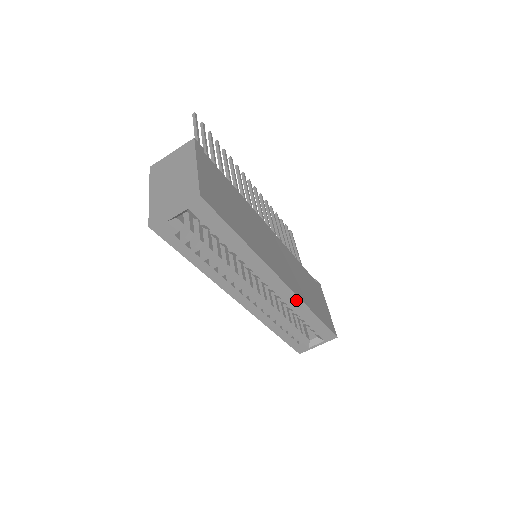
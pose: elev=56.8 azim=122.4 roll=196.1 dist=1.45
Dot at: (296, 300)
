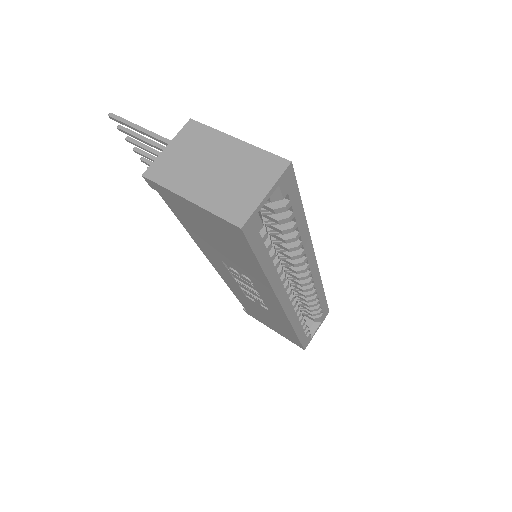
Dot at: (318, 280)
